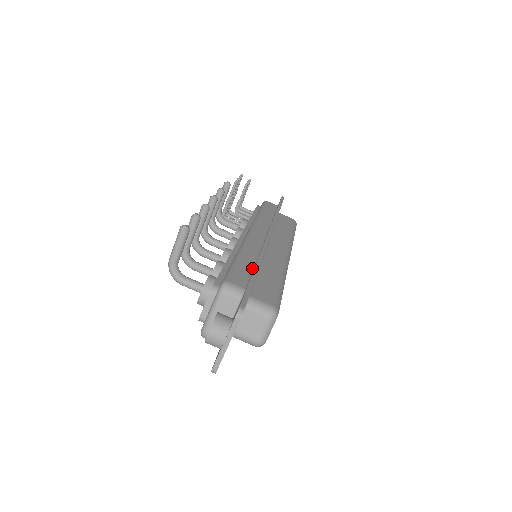
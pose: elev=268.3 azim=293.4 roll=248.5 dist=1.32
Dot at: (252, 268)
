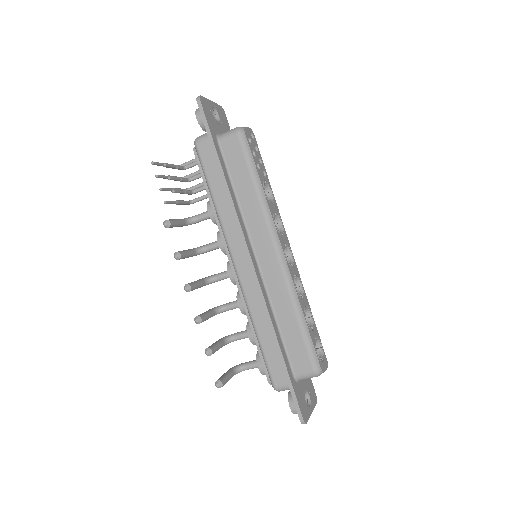
Dot at: (275, 344)
